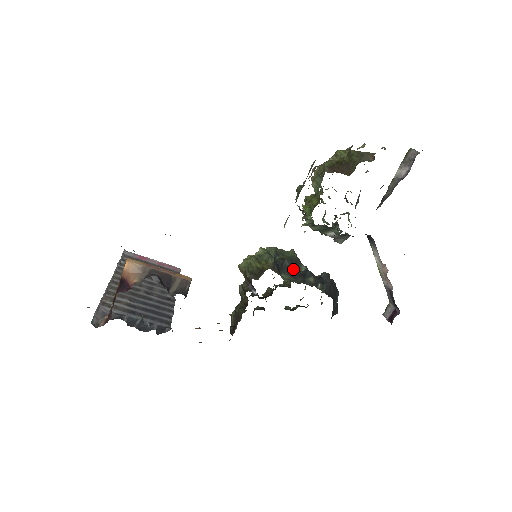
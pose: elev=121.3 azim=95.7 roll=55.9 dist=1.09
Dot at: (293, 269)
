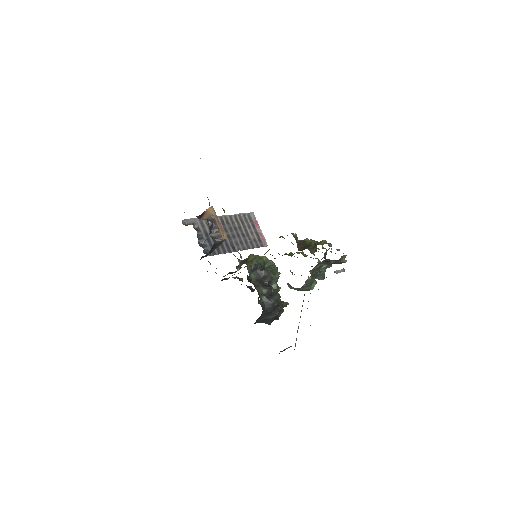
Dot at: (264, 278)
